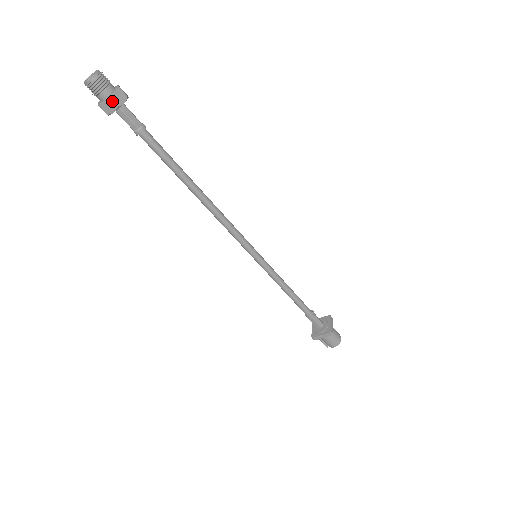
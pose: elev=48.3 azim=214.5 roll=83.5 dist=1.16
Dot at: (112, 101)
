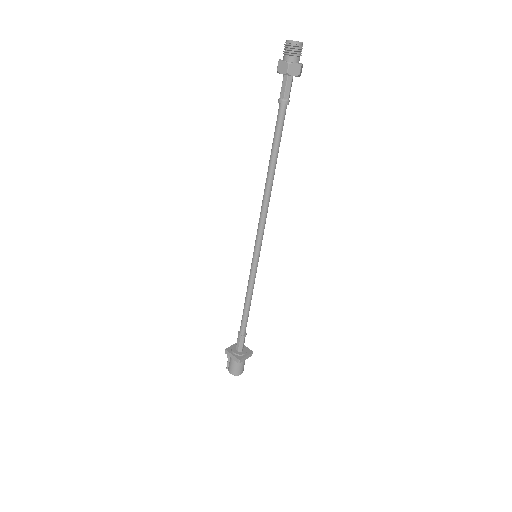
Dot at: (288, 67)
